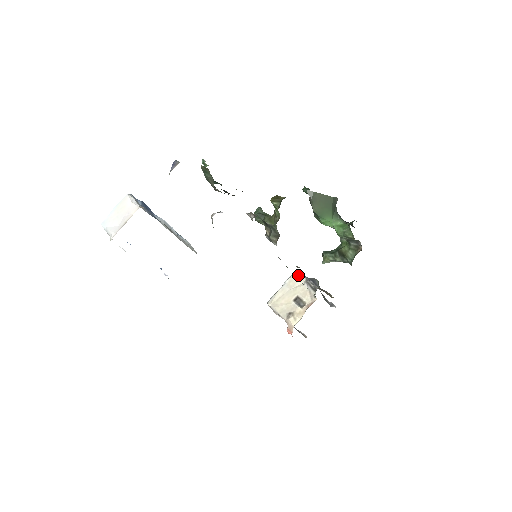
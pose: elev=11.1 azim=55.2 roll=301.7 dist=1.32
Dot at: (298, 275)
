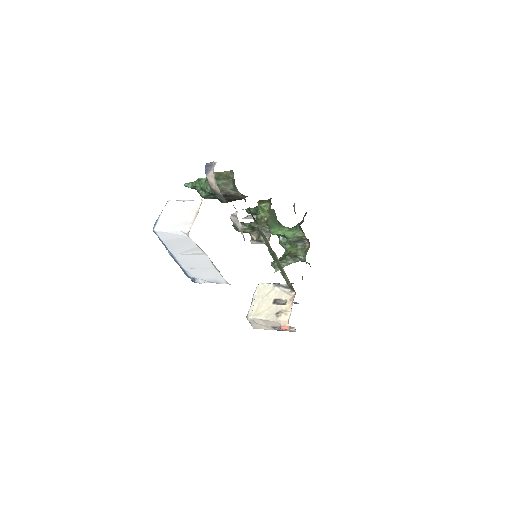
Dot at: (263, 285)
